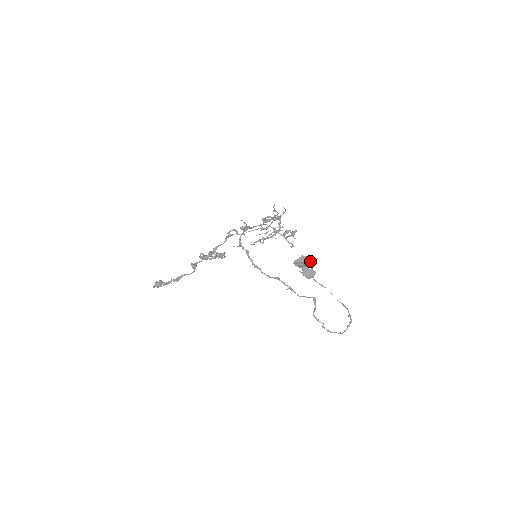
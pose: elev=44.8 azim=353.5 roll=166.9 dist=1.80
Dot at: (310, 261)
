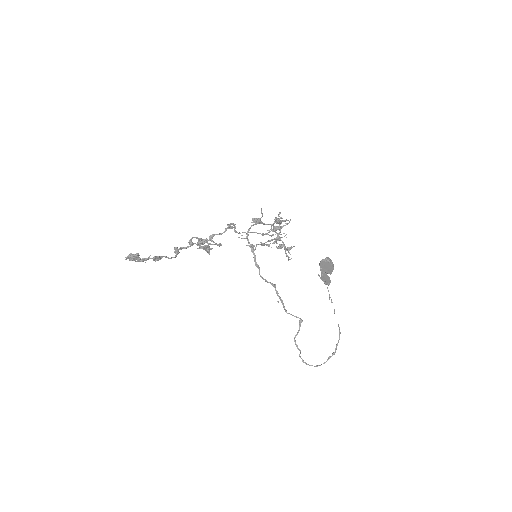
Dot at: (333, 265)
